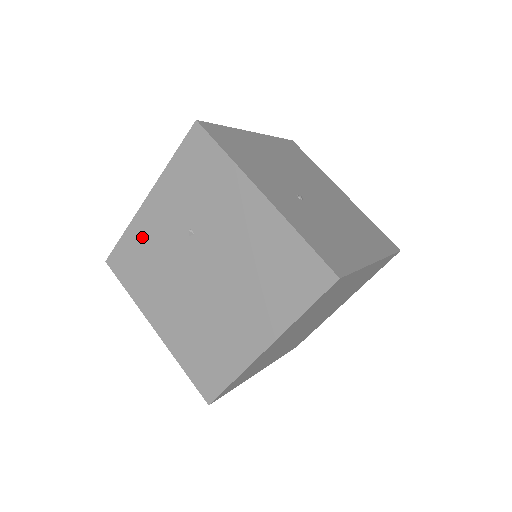
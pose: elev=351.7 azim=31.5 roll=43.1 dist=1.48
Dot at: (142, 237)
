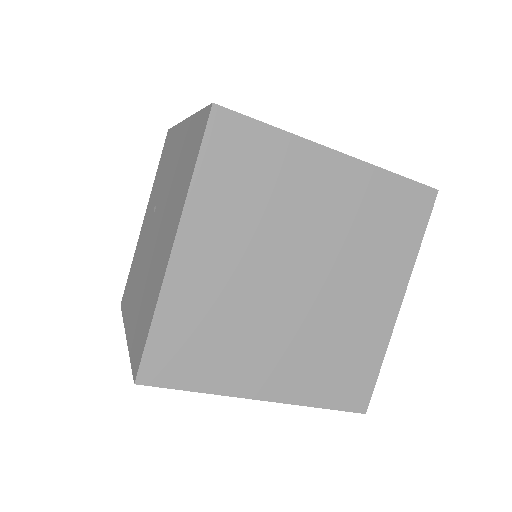
Dot at: (137, 253)
